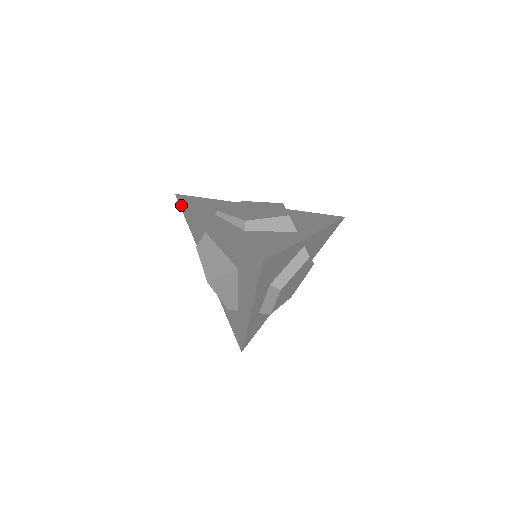
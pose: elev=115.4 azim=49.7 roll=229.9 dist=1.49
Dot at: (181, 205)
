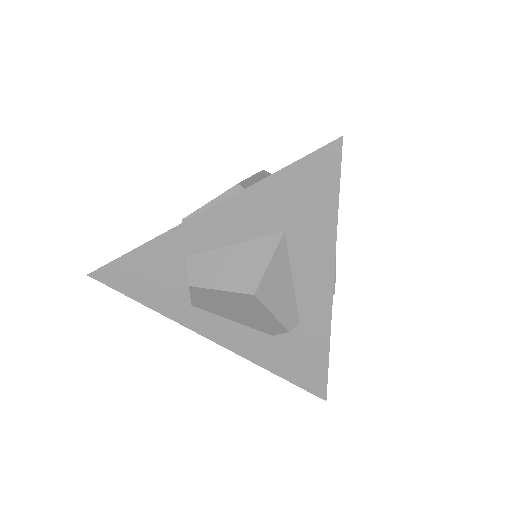
Dot at: (109, 278)
